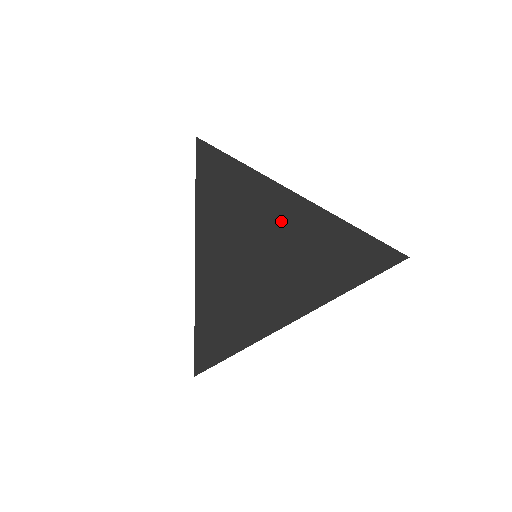
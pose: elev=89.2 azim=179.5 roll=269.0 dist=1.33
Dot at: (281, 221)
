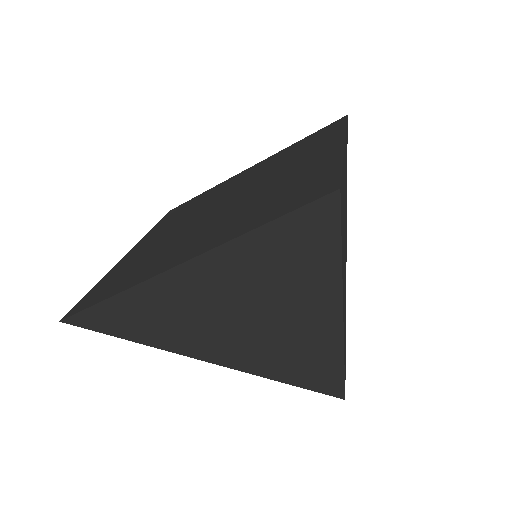
Dot at: (297, 311)
